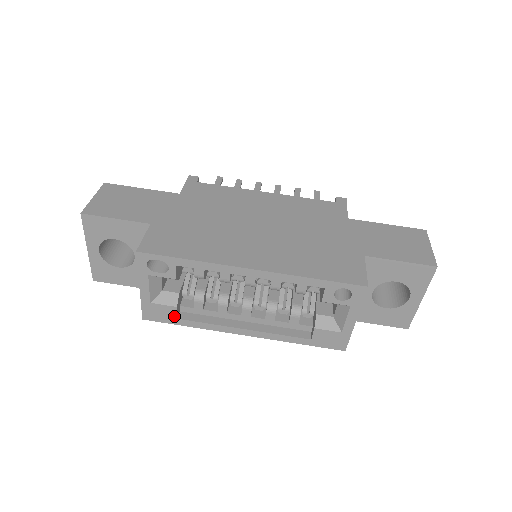
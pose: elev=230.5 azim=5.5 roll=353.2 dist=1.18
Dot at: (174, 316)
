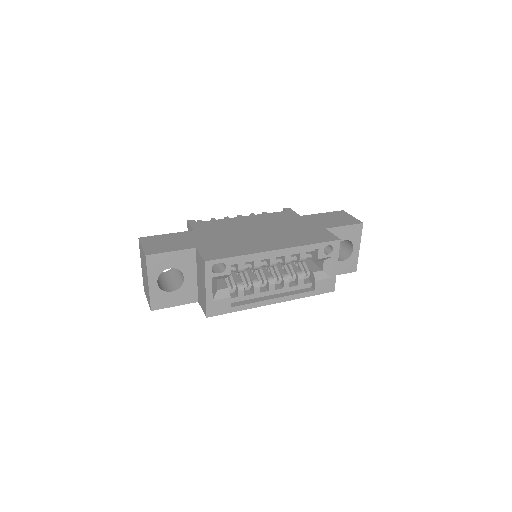
Dot at: (229, 306)
